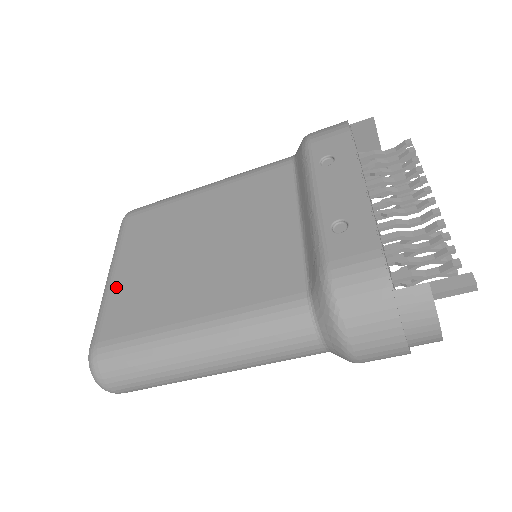
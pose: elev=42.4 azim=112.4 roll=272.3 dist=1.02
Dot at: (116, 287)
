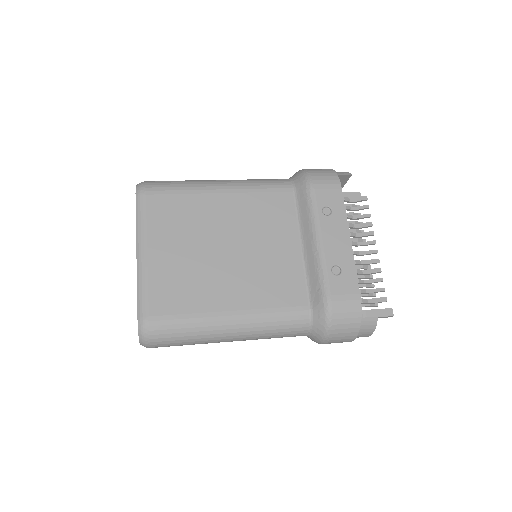
Dot at: (153, 268)
